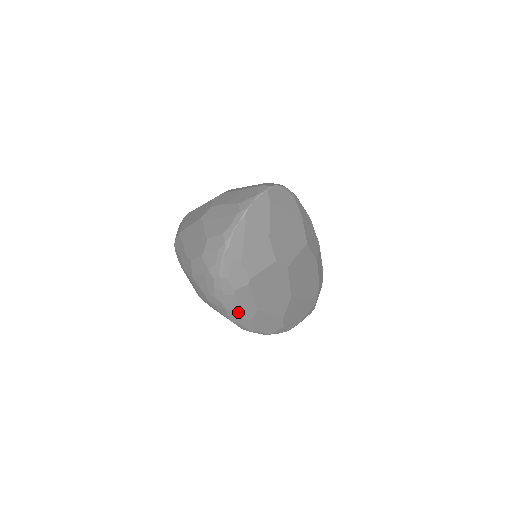
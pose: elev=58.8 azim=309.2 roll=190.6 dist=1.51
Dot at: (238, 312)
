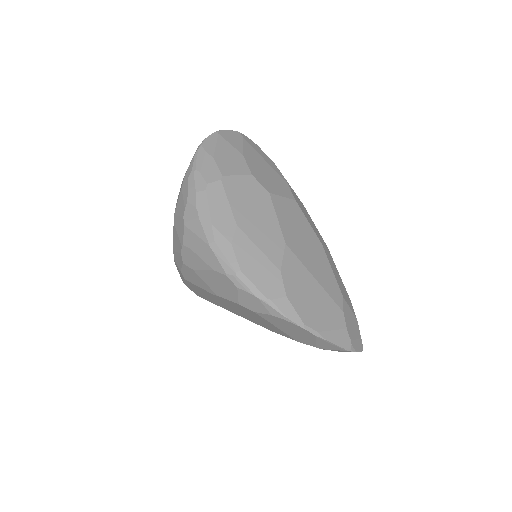
Dot at: (213, 220)
